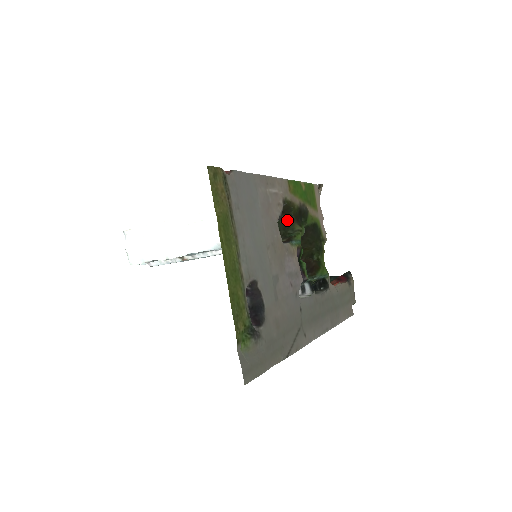
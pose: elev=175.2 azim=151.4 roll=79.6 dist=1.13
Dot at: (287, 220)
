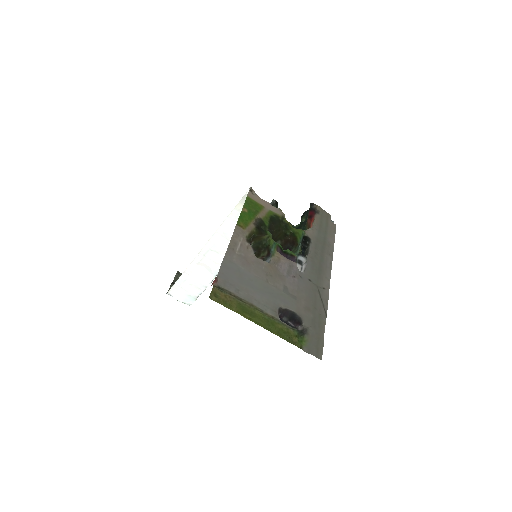
Dot at: (257, 240)
